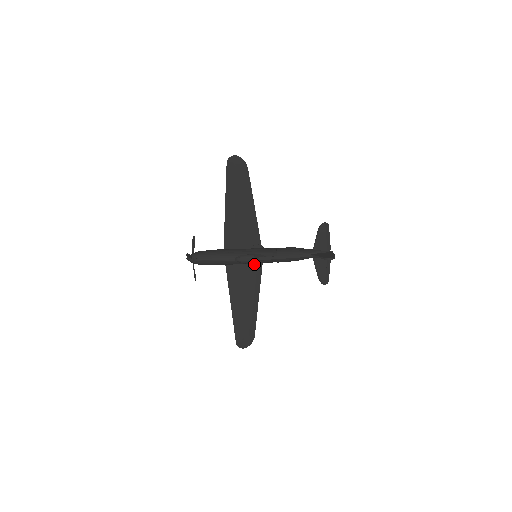
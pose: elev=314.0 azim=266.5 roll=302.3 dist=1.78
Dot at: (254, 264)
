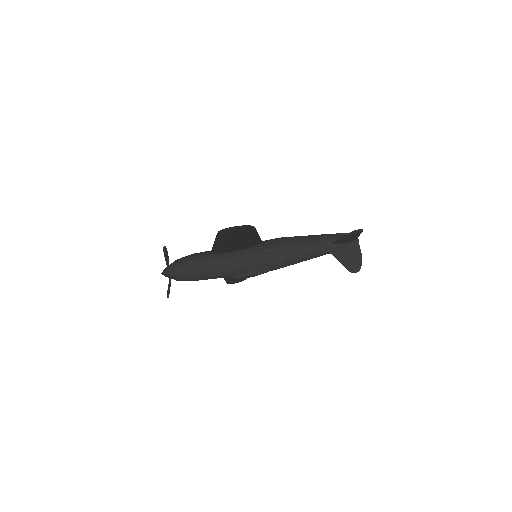
Dot at: occluded
